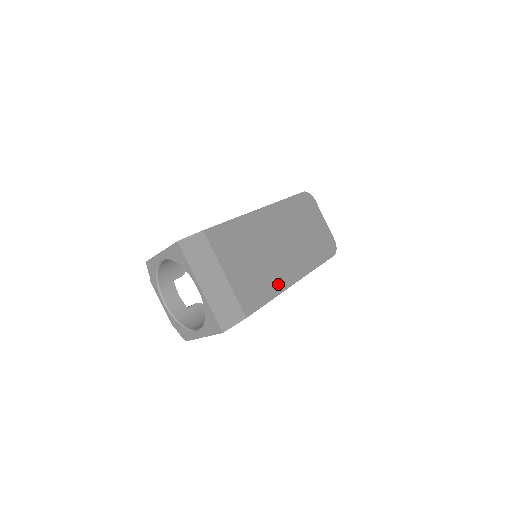
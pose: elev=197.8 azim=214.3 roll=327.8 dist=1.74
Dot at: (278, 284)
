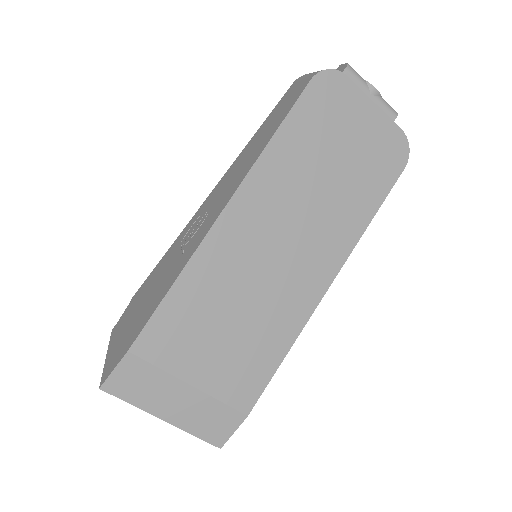
Dot at: (291, 323)
